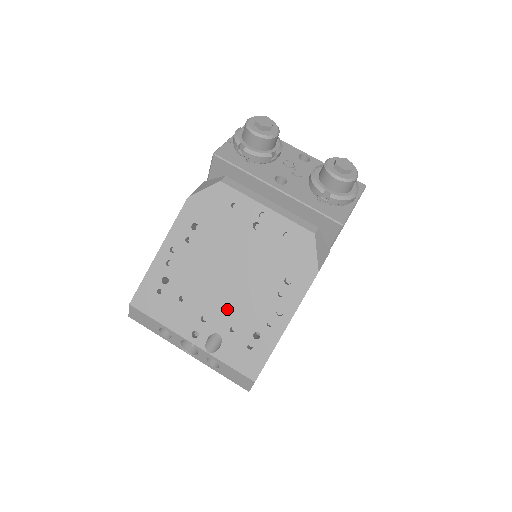
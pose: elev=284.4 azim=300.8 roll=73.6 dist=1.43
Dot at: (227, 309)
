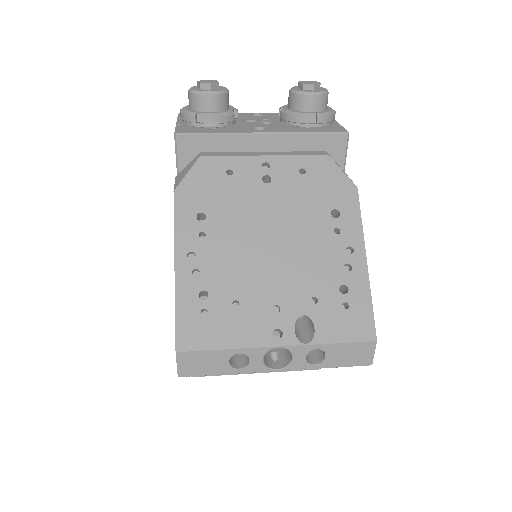
Dot at: (294, 282)
